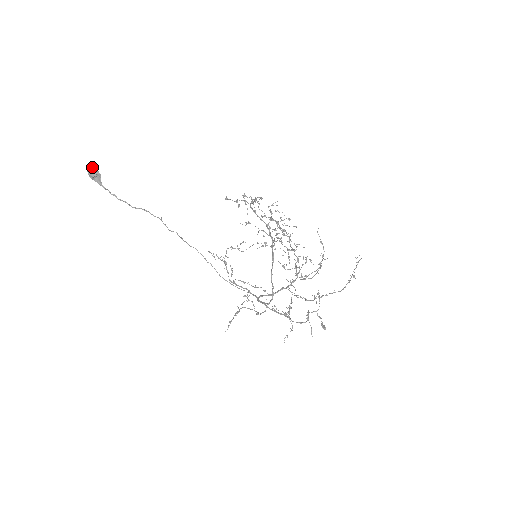
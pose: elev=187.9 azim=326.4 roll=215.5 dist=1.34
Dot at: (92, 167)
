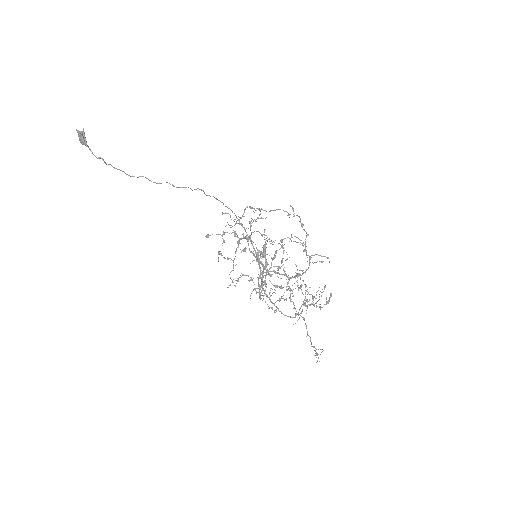
Dot at: (78, 130)
